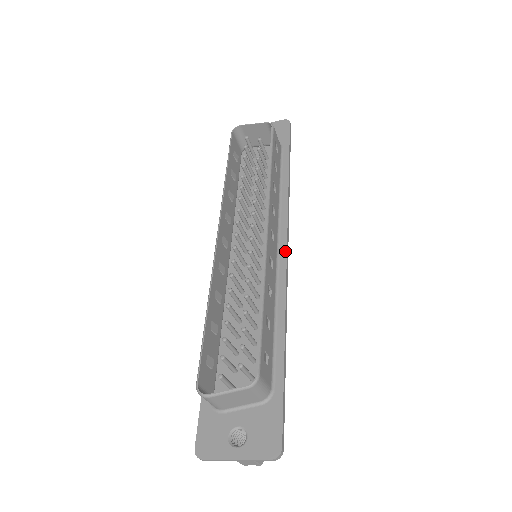
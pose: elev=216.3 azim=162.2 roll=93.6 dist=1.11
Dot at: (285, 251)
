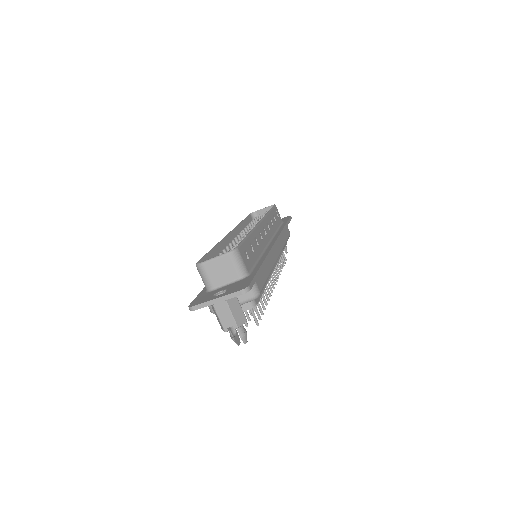
Dot at: (274, 242)
